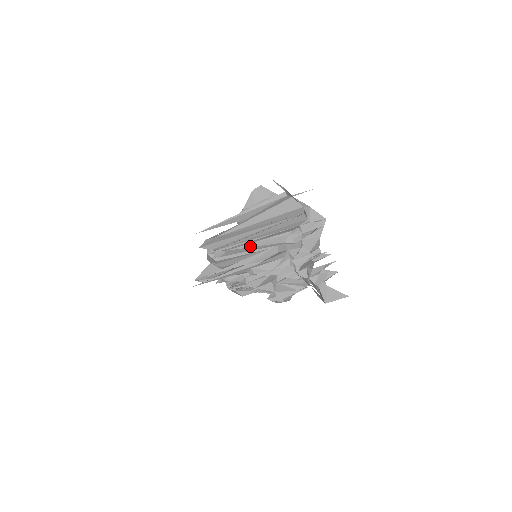
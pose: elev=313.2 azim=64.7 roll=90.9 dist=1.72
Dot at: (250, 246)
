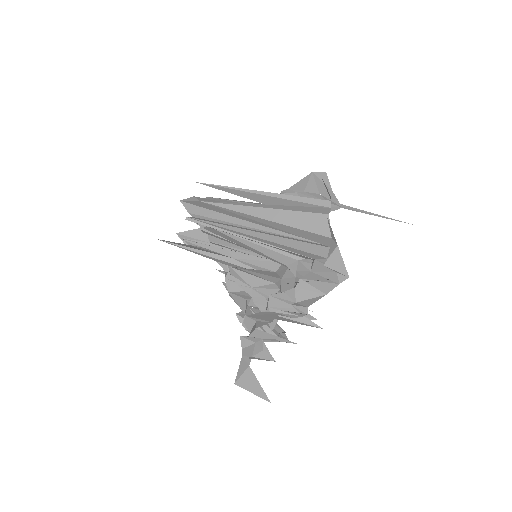
Dot at: (239, 240)
